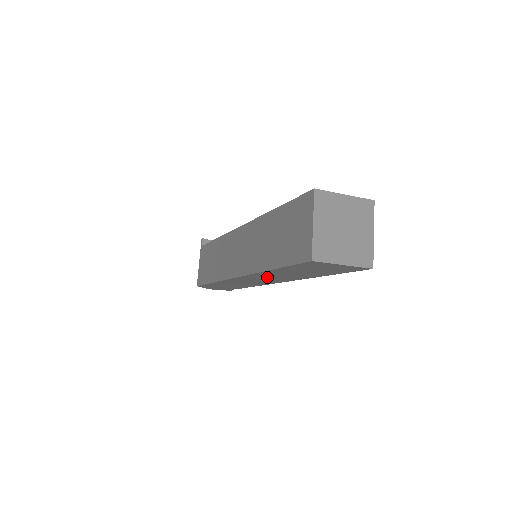
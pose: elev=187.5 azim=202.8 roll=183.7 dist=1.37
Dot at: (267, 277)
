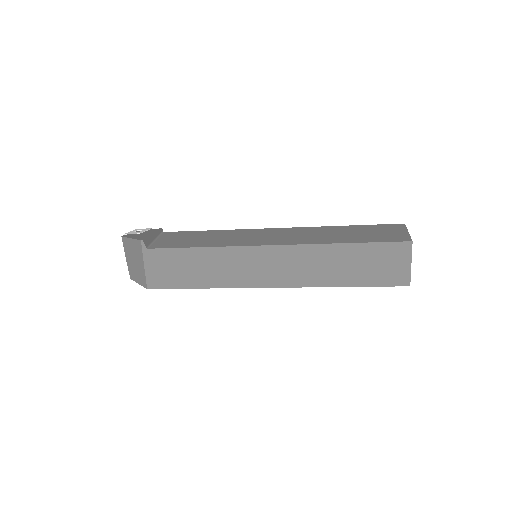
Dot at: occluded
